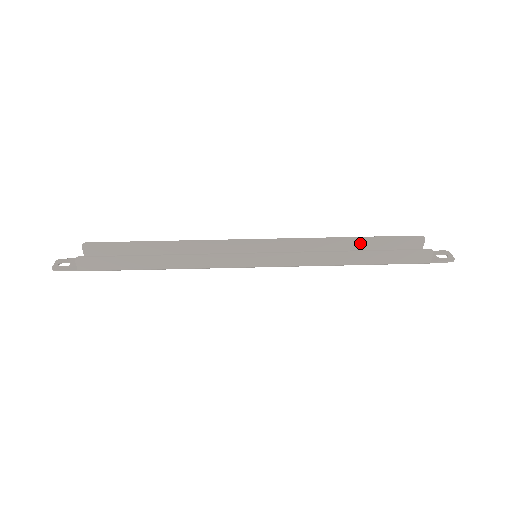
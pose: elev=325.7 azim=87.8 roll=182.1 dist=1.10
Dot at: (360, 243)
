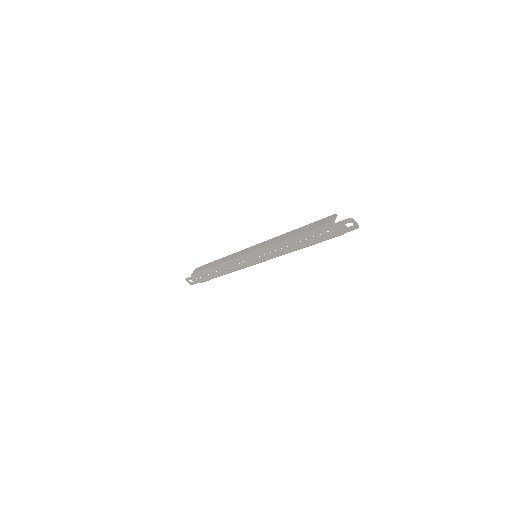
Dot at: occluded
